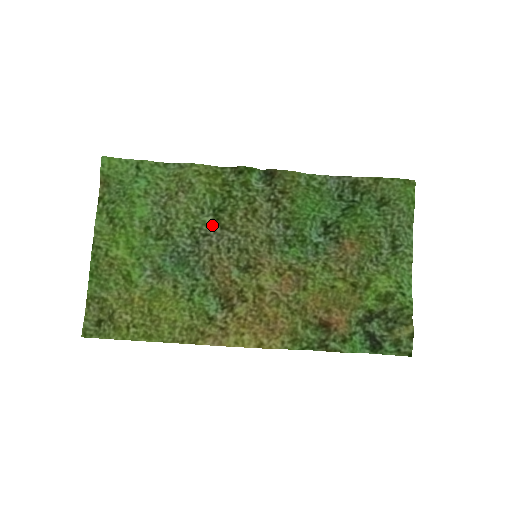
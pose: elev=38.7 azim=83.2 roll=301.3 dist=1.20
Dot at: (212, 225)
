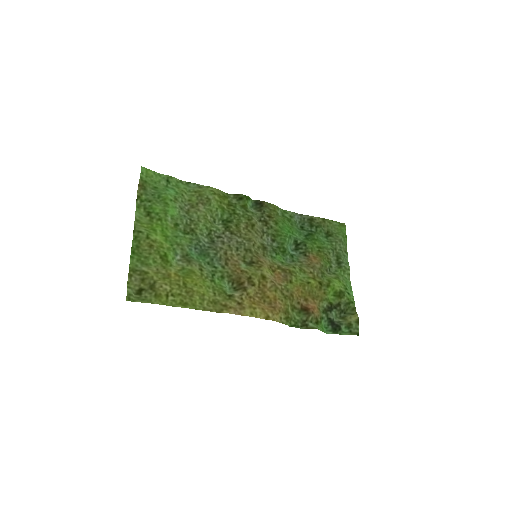
Dot at: (223, 231)
